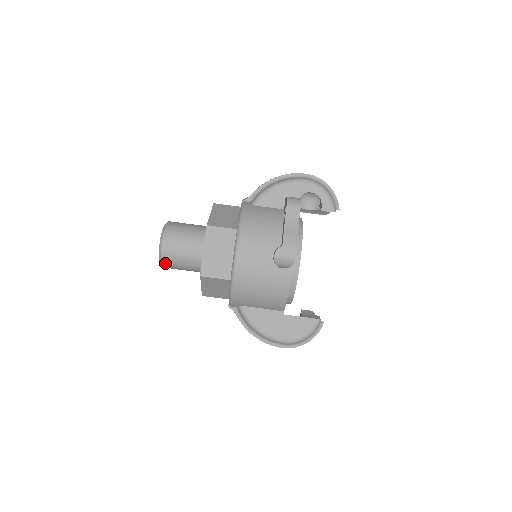
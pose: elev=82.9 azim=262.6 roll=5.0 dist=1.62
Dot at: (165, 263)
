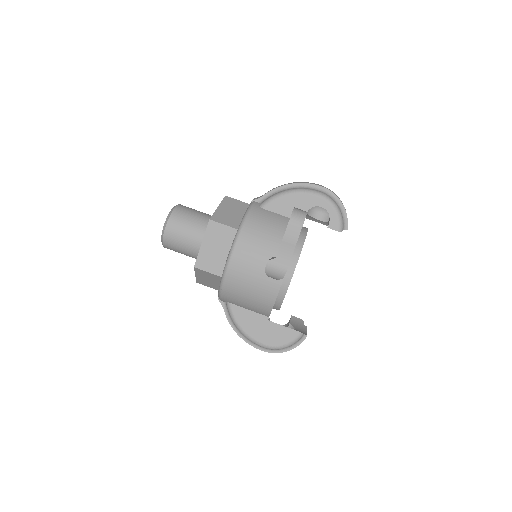
Dot at: (166, 245)
